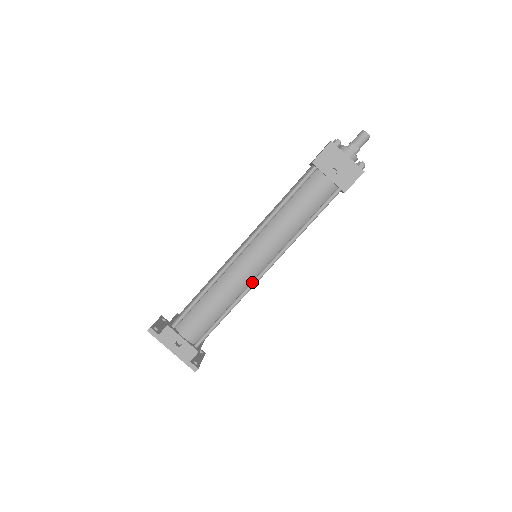
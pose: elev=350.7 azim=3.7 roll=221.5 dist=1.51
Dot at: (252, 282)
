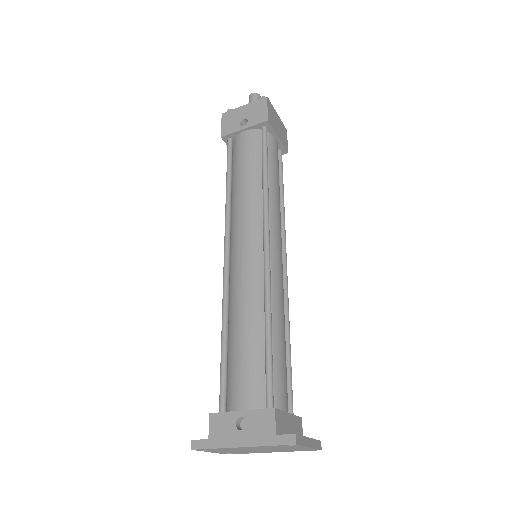
Dot at: (263, 267)
